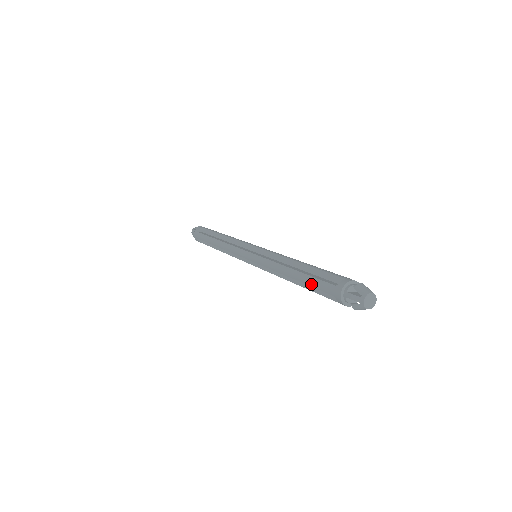
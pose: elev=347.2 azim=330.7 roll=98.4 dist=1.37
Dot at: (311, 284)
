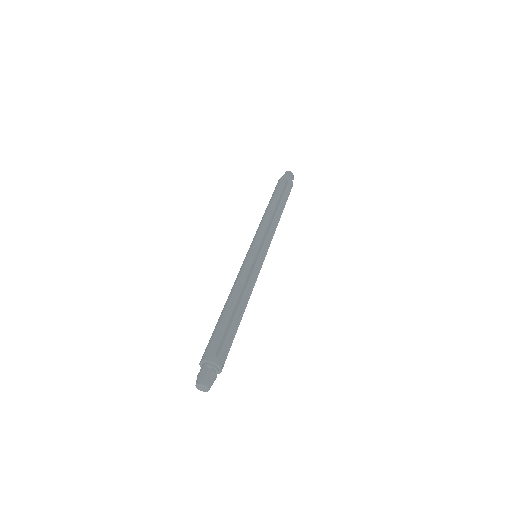
Dot at: (215, 329)
